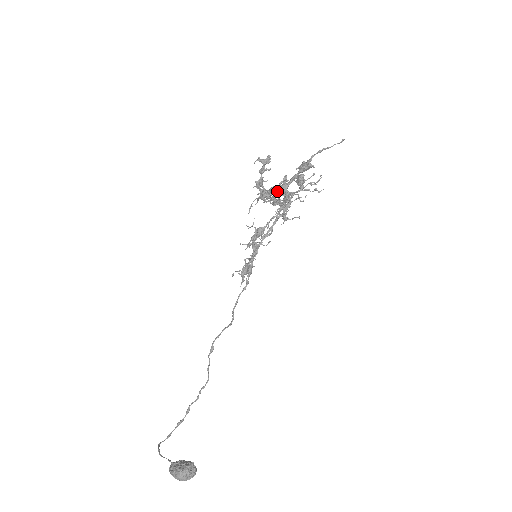
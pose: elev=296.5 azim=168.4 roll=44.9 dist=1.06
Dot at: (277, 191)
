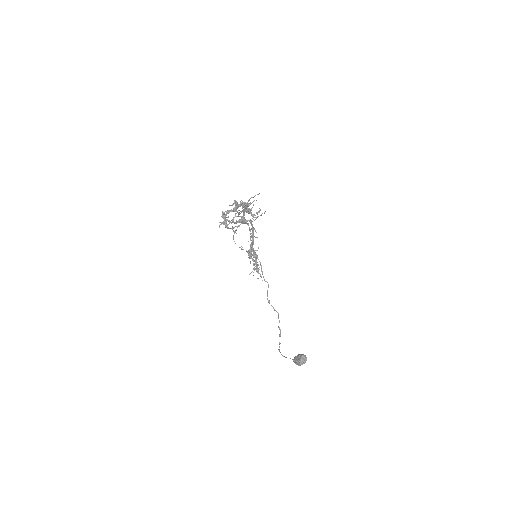
Dot at: occluded
